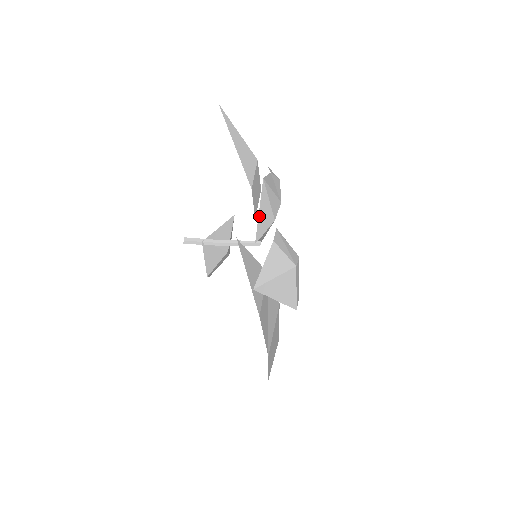
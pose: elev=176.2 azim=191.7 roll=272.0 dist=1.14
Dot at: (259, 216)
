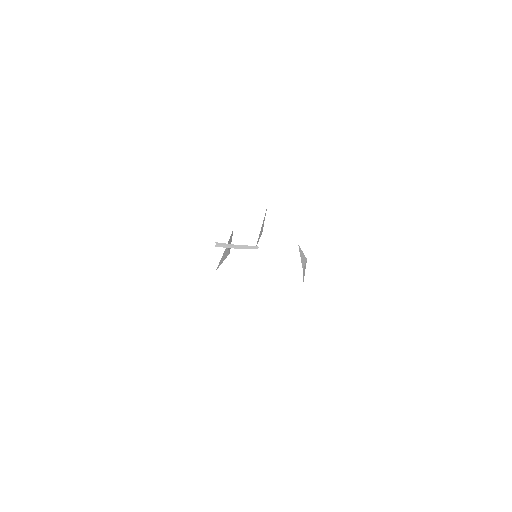
Dot at: (261, 229)
